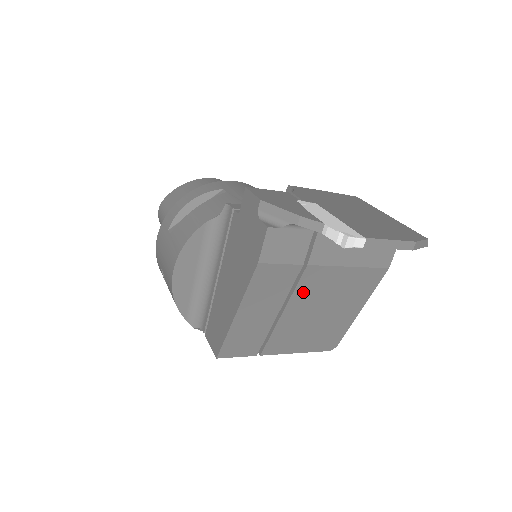
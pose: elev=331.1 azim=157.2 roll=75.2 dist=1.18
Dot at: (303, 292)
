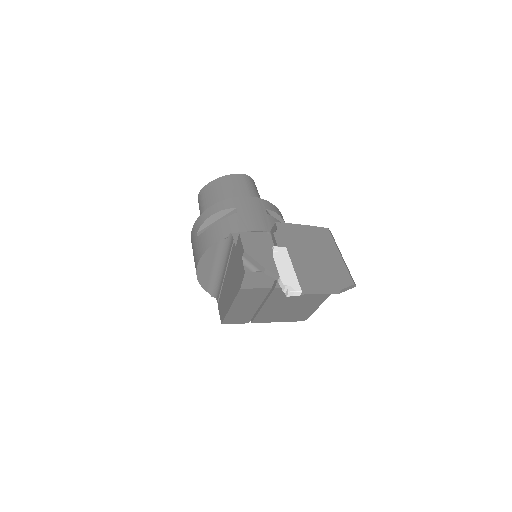
Dot at: (275, 298)
